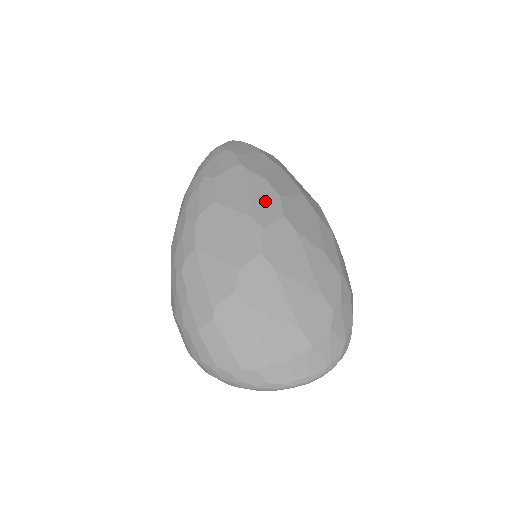
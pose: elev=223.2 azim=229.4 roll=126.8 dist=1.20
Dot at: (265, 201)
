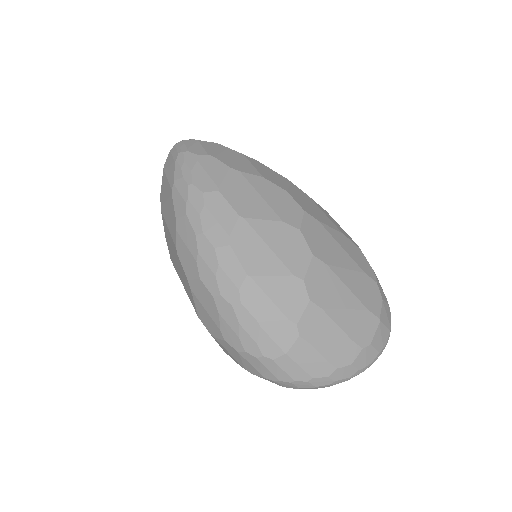
Dot at: (280, 201)
